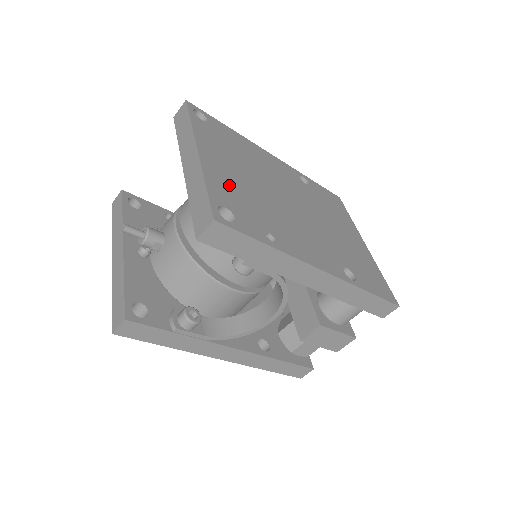
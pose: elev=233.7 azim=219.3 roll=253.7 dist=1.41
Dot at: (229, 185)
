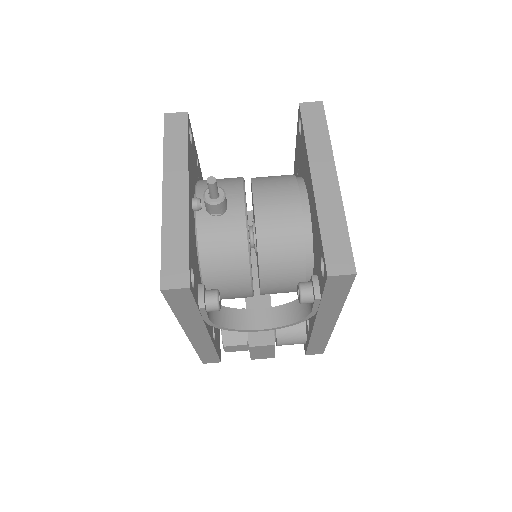
Dot at: occluded
